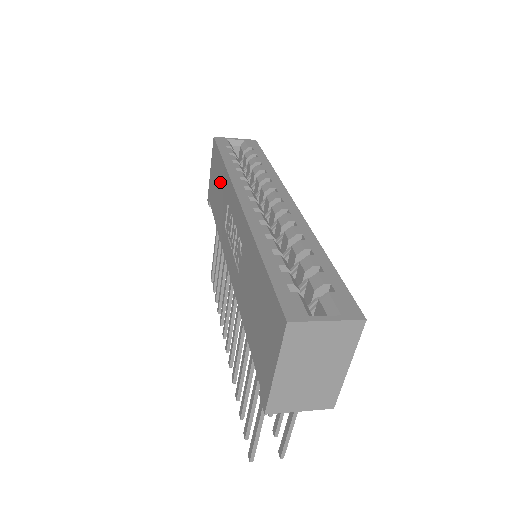
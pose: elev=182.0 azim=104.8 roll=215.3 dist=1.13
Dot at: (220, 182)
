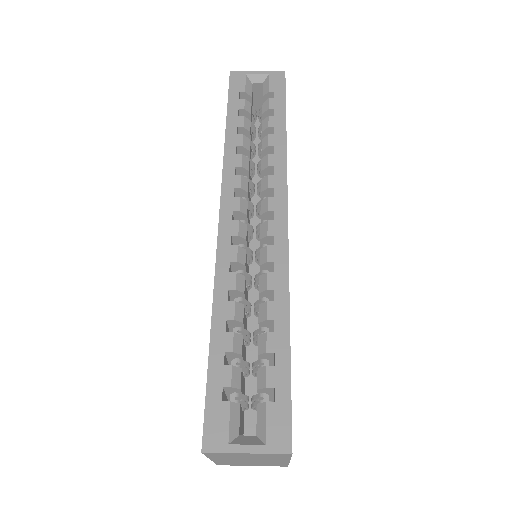
Dot at: occluded
